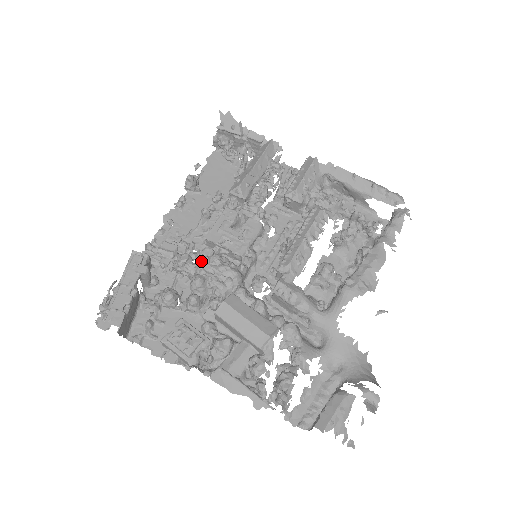
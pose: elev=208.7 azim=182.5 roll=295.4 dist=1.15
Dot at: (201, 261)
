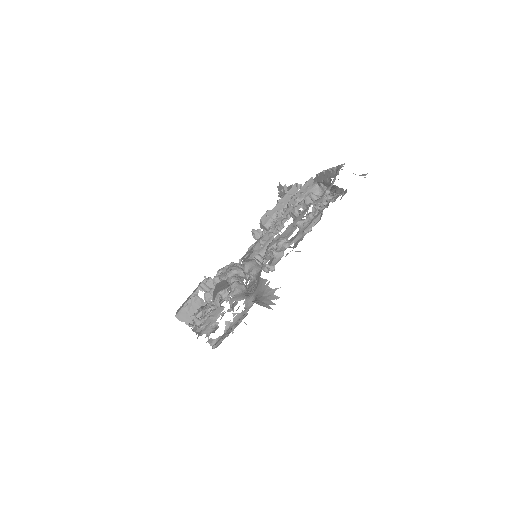
Dot at: (223, 268)
